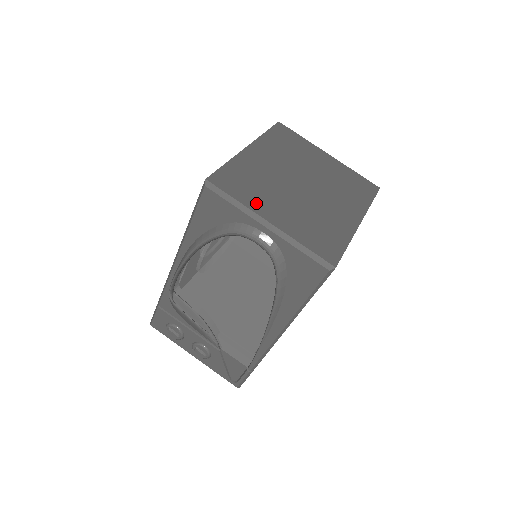
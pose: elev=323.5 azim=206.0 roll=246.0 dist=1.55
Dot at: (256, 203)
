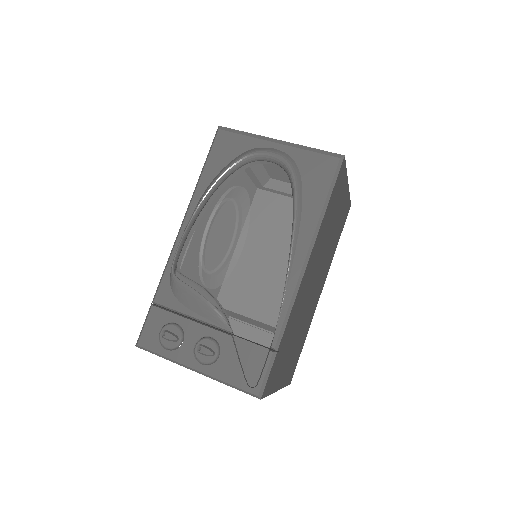
Dot at: occluded
